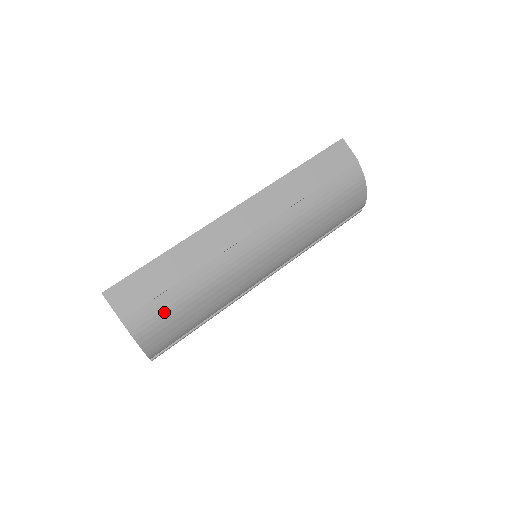
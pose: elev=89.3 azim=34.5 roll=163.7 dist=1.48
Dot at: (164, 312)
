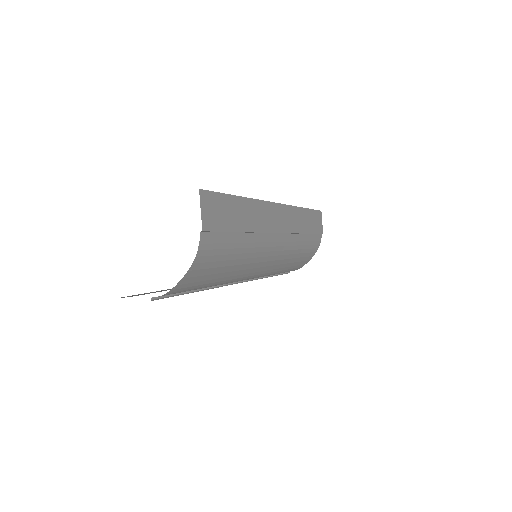
Dot at: (221, 252)
